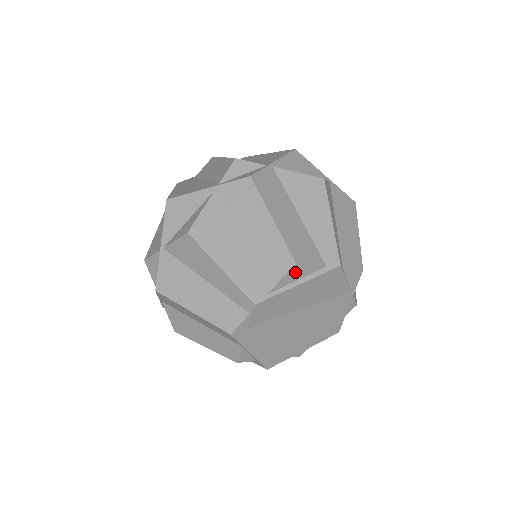
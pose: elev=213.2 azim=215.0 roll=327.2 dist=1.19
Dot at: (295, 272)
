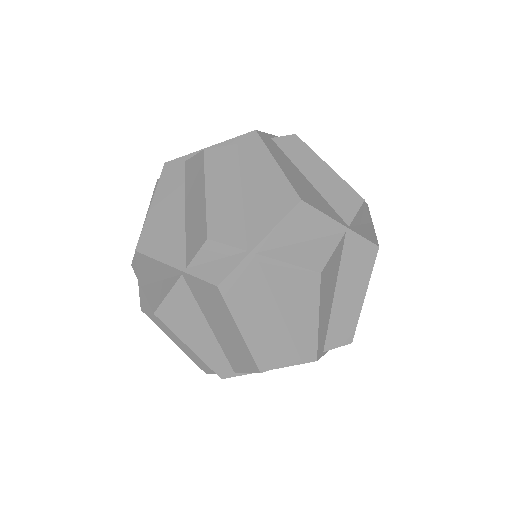
Dot at: occluded
